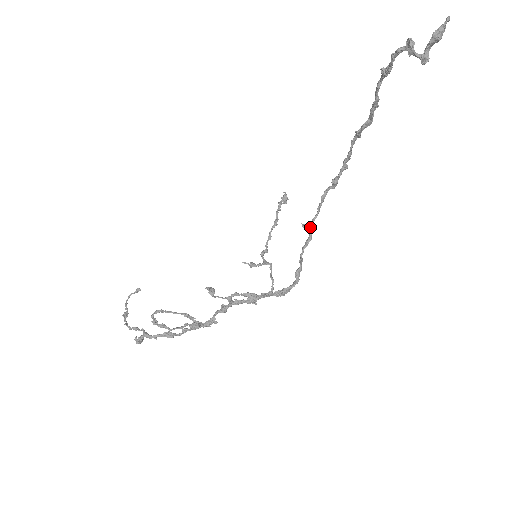
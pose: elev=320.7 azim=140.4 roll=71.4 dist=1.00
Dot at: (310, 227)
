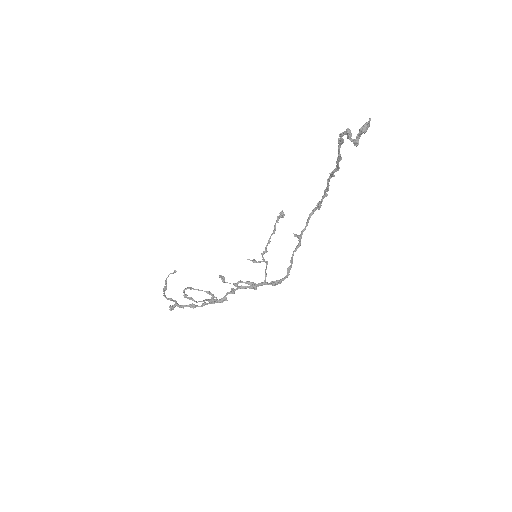
Dot at: (299, 237)
